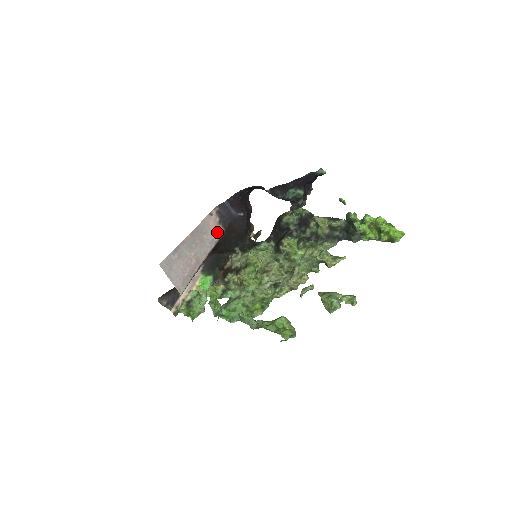
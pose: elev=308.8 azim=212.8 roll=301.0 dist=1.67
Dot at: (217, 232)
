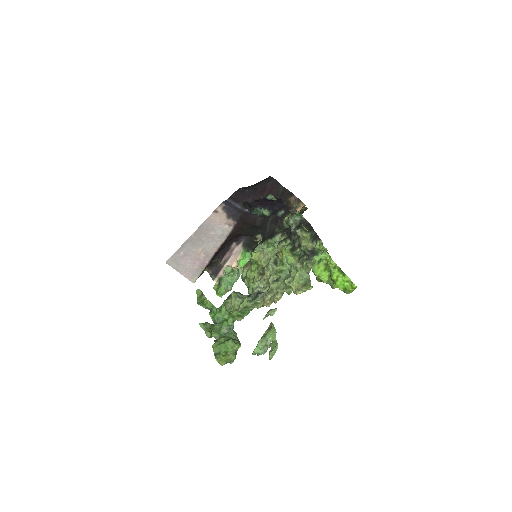
Dot at: (227, 226)
